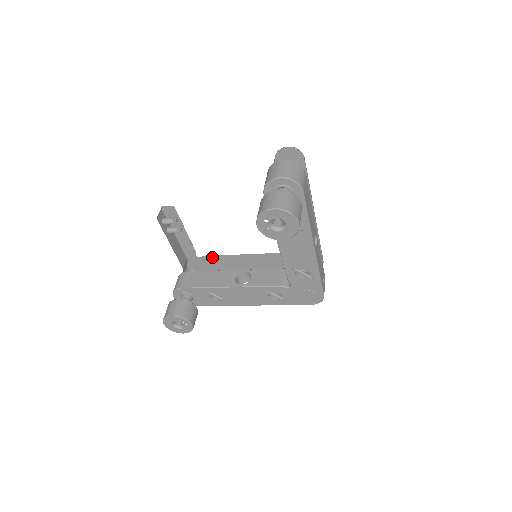
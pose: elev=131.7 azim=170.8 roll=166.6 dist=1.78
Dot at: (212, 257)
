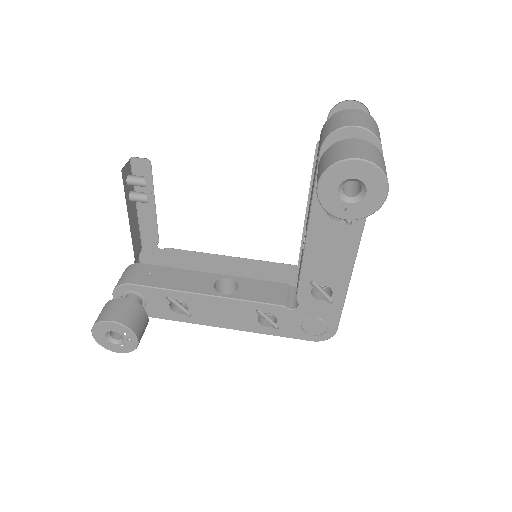
Dot at: (180, 252)
